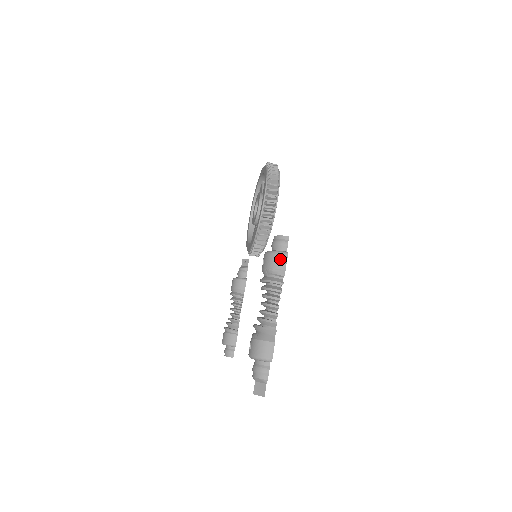
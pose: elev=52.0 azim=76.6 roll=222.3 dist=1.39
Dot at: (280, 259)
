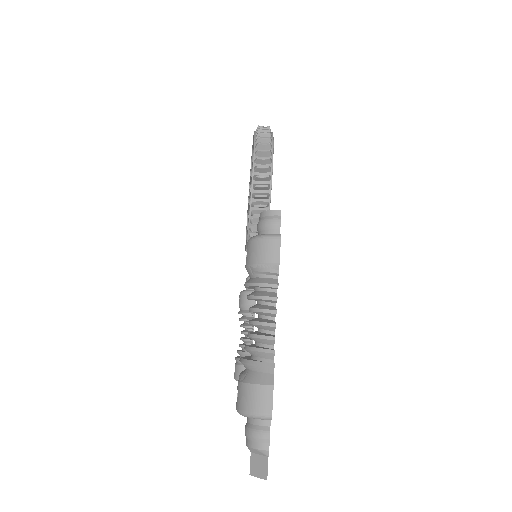
Dot at: (269, 246)
